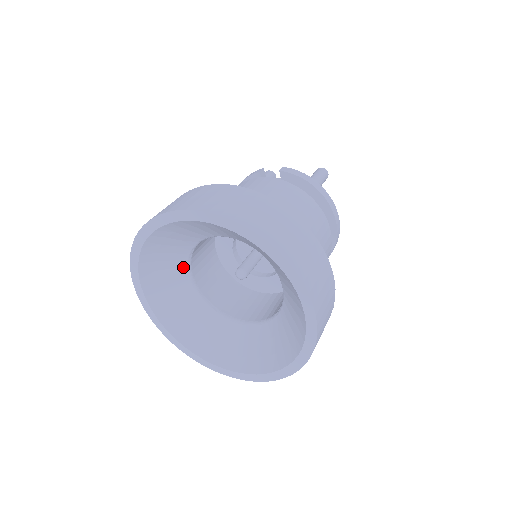
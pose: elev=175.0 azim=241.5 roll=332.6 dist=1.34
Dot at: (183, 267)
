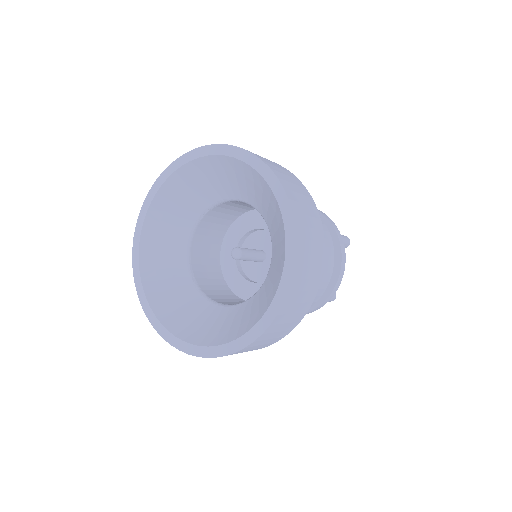
Dot at: (190, 224)
